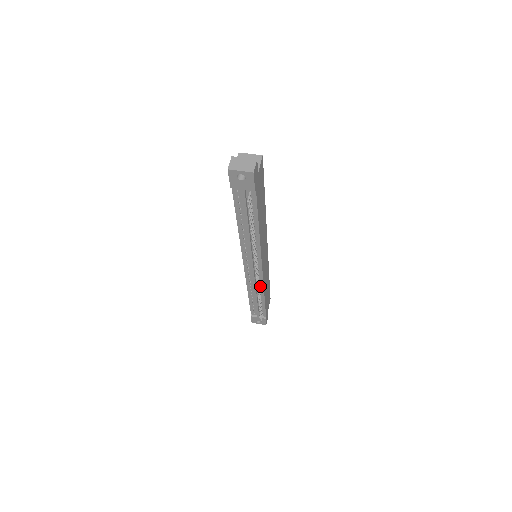
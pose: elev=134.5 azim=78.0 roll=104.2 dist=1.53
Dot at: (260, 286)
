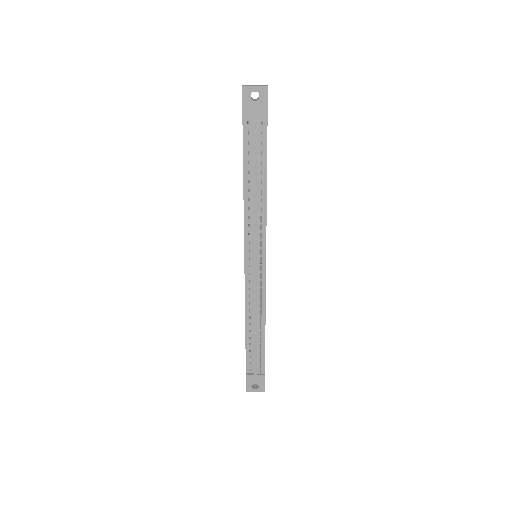
Dot at: (261, 302)
